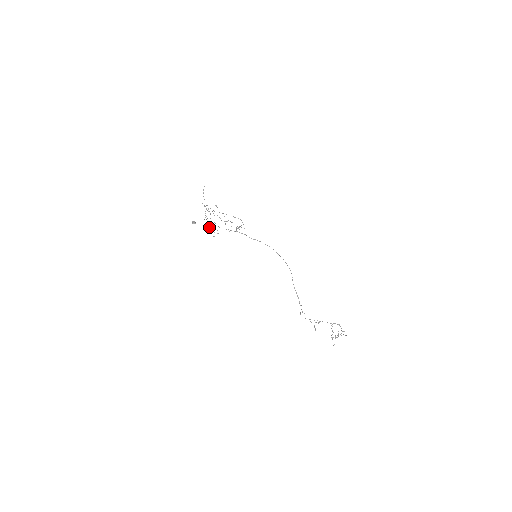
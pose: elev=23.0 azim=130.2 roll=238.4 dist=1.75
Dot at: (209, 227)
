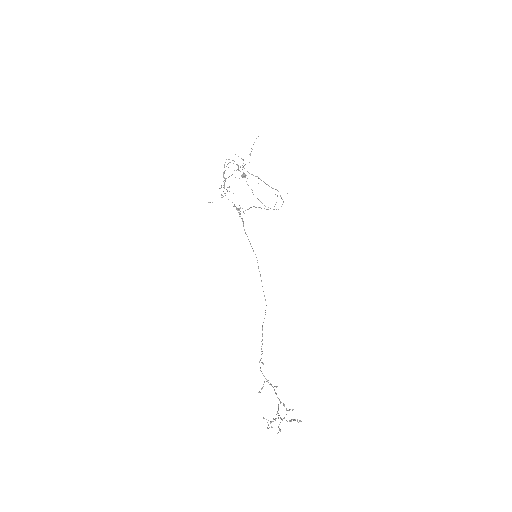
Dot at: (220, 188)
